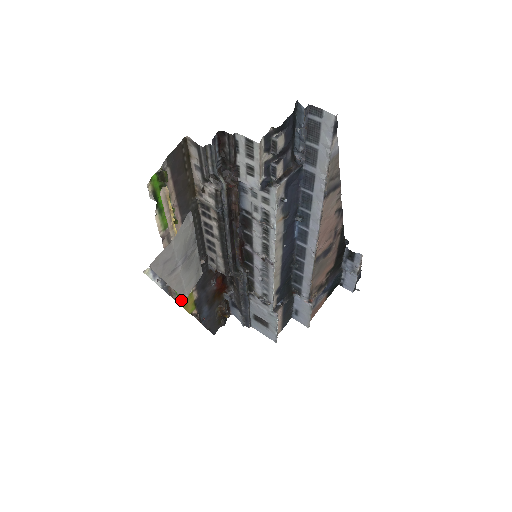
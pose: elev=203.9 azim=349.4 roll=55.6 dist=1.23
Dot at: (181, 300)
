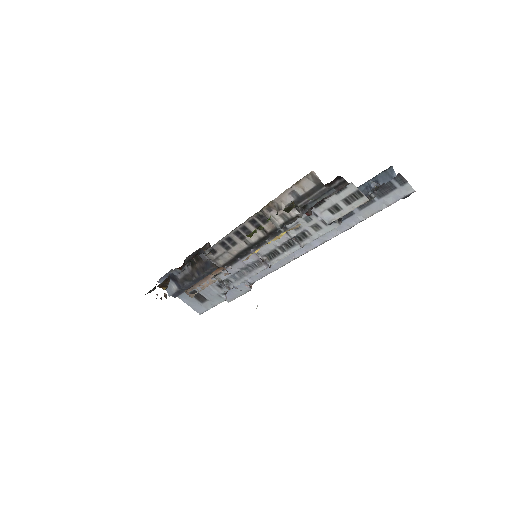
Dot at: occluded
